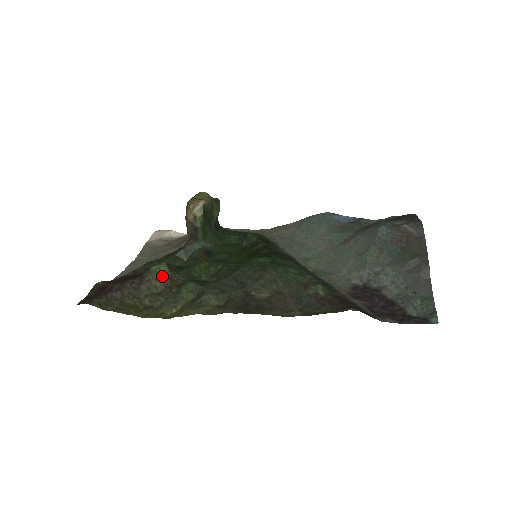
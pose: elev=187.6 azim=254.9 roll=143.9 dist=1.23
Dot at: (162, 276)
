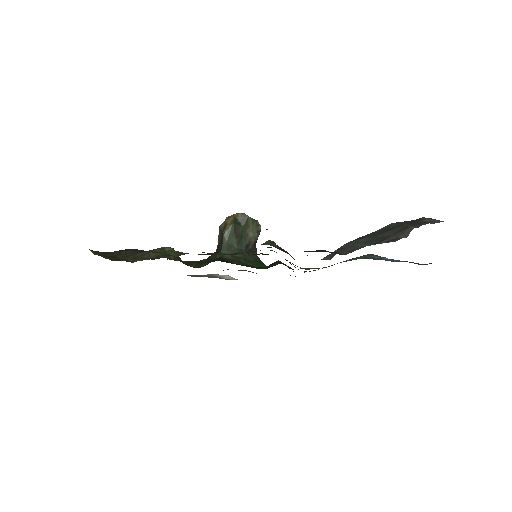
Dot at: (161, 251)
